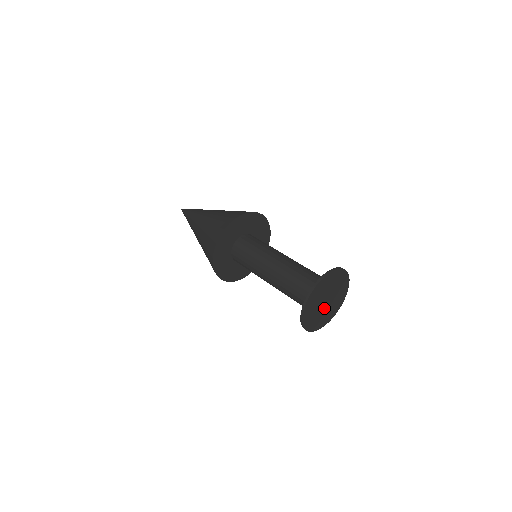
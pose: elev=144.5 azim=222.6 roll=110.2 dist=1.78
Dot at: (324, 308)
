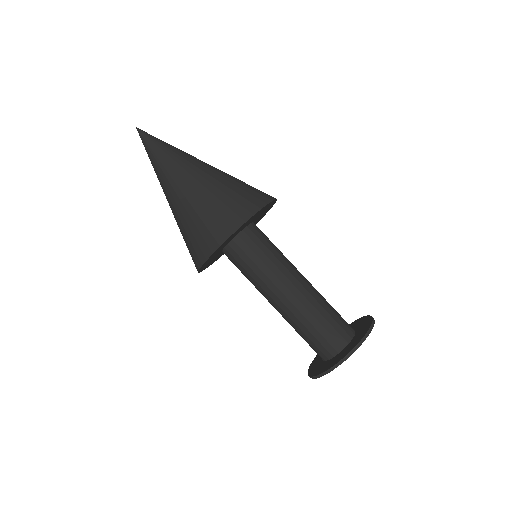
Dot at: occluded
